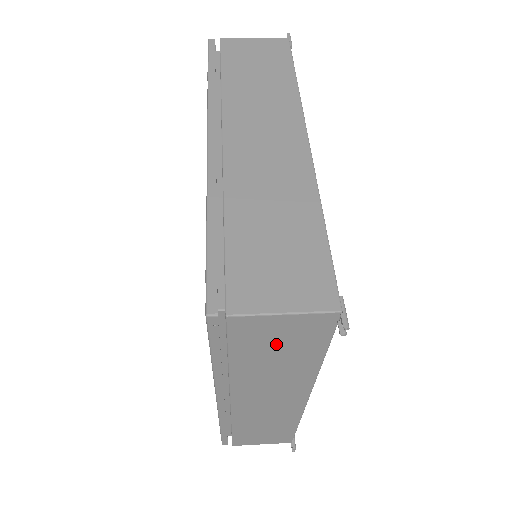
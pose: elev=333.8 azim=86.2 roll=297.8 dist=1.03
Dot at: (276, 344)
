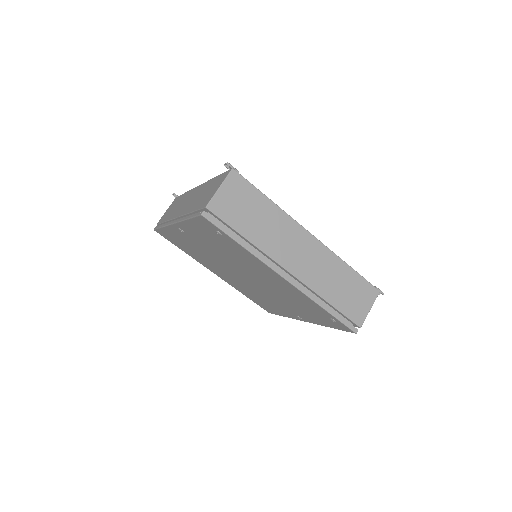
Dot at: occluded
